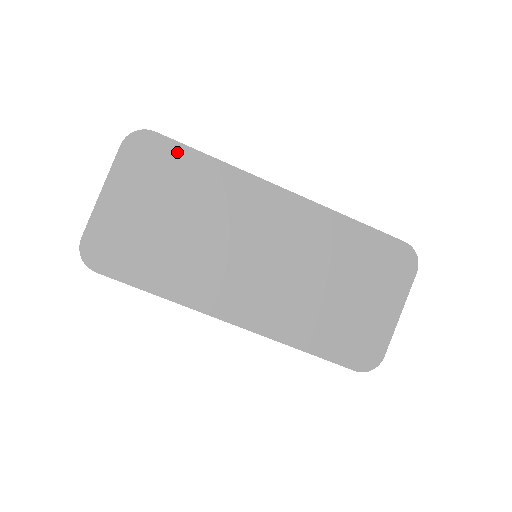
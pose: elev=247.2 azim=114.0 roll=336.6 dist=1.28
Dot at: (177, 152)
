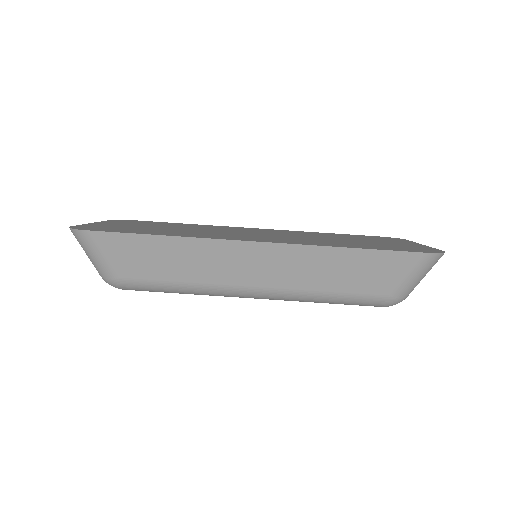
Dot at: occluded
